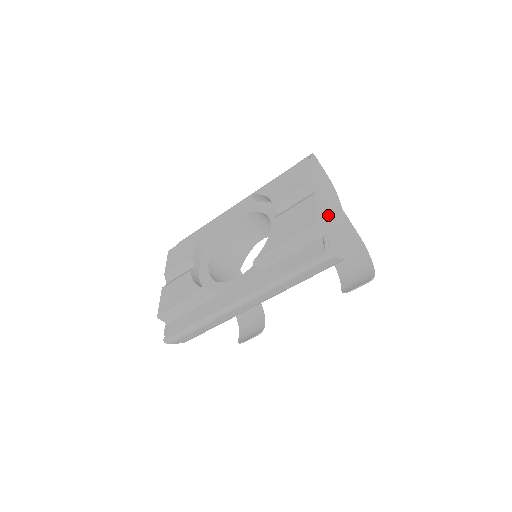
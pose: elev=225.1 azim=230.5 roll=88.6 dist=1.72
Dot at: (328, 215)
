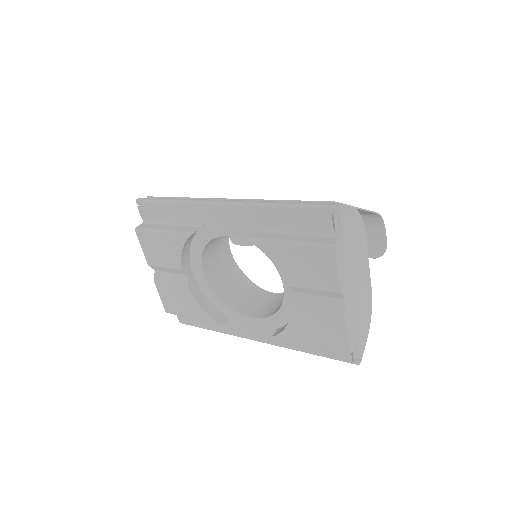
Dot at: (356, 308)
